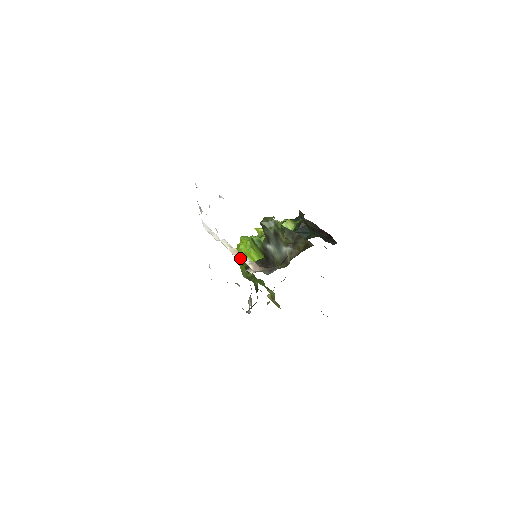
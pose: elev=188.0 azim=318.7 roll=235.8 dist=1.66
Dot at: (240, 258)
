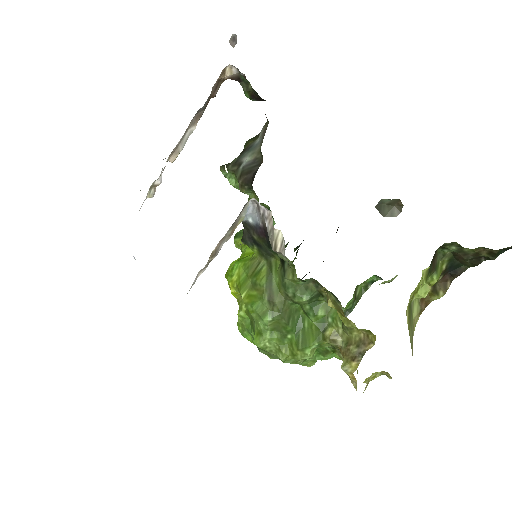
Dot at: (237, 277)
